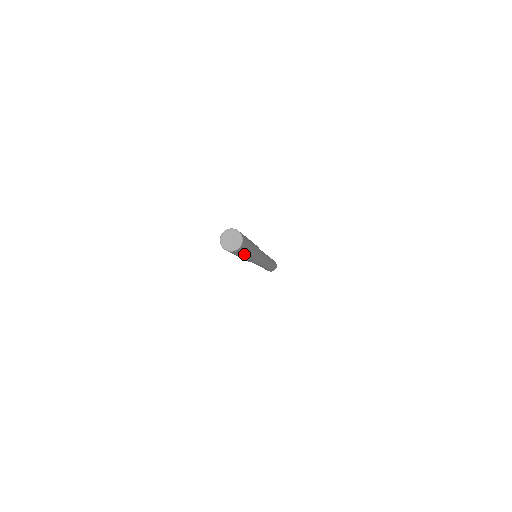
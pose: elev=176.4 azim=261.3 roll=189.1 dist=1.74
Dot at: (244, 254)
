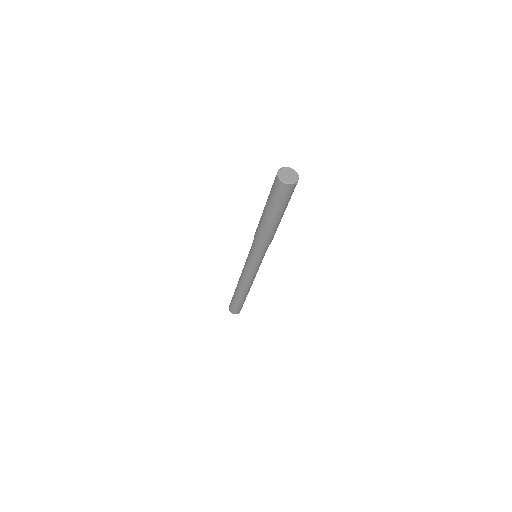
Dot at: (283, 209)
